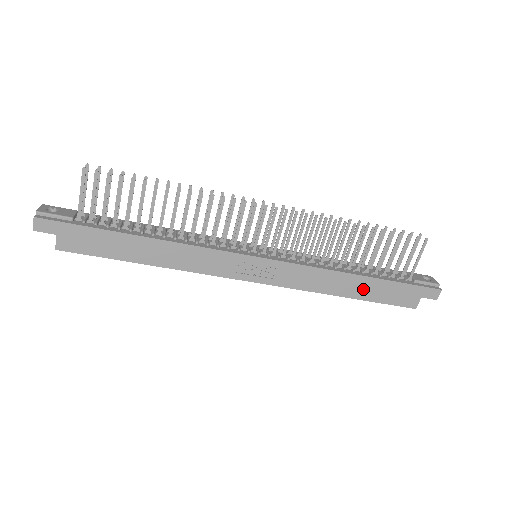
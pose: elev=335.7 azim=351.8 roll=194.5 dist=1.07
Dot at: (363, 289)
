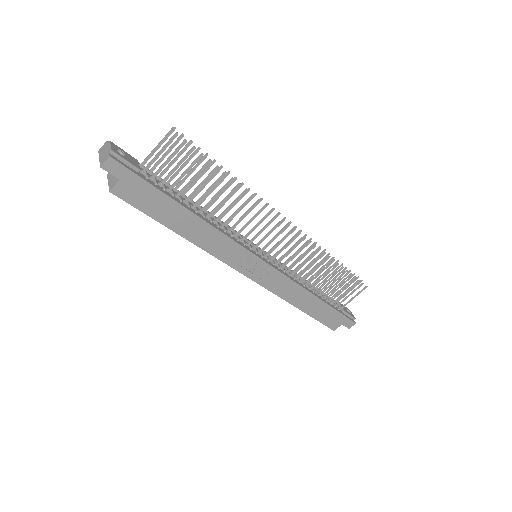
Dot at: (313, 307)
